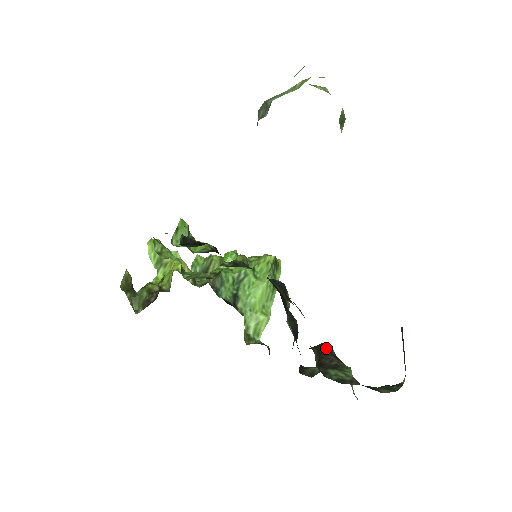
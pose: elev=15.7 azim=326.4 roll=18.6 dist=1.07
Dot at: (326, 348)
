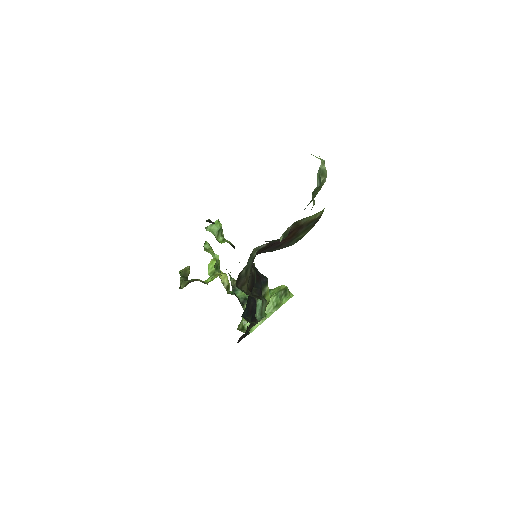
Dot at: (259, 296)
